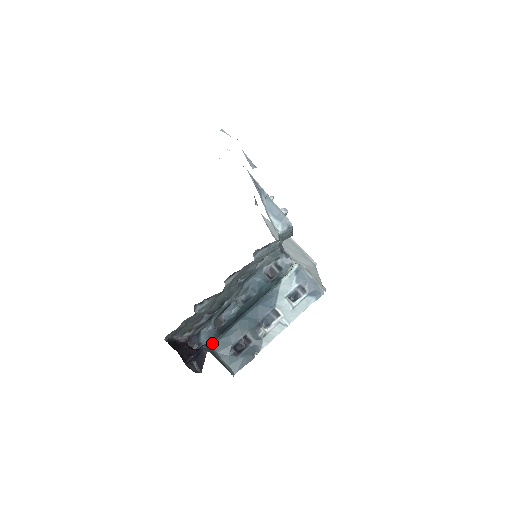
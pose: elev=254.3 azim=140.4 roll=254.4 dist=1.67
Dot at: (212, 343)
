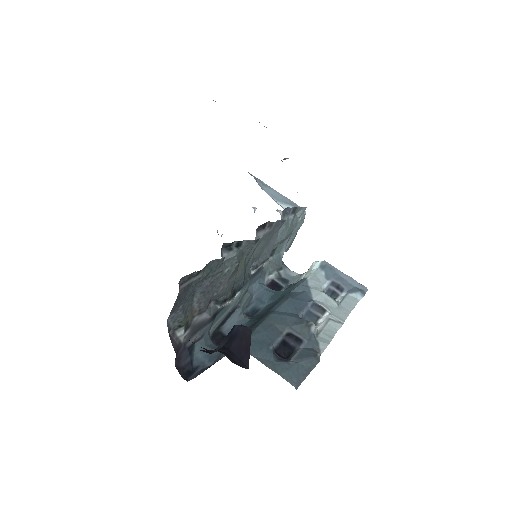
Dot at: occluded
